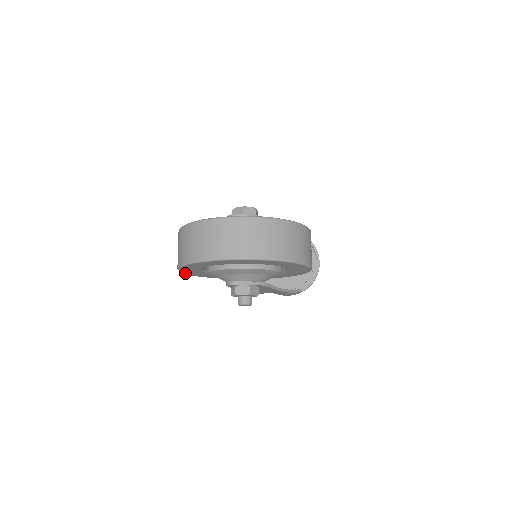
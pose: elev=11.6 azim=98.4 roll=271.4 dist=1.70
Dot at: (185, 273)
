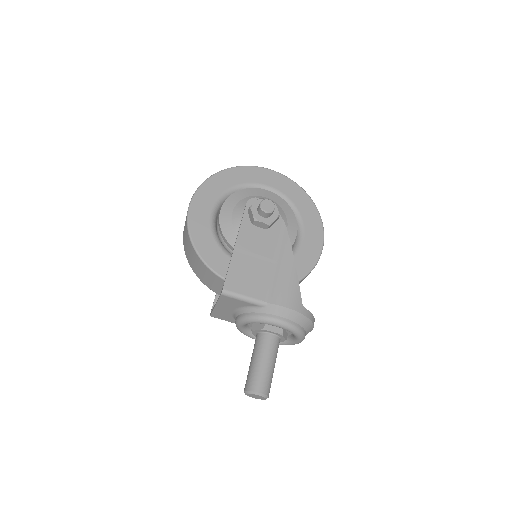
Dot at: (191, 209)
